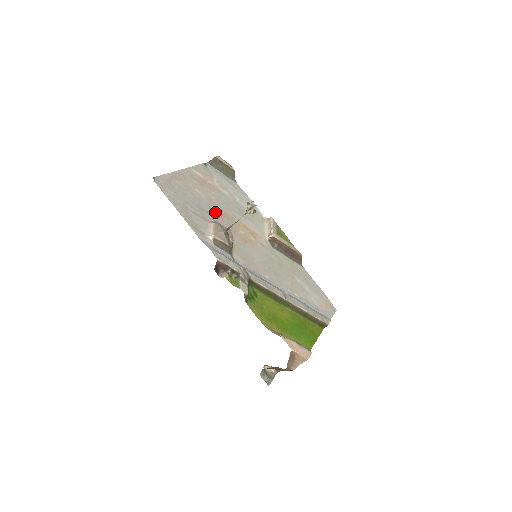
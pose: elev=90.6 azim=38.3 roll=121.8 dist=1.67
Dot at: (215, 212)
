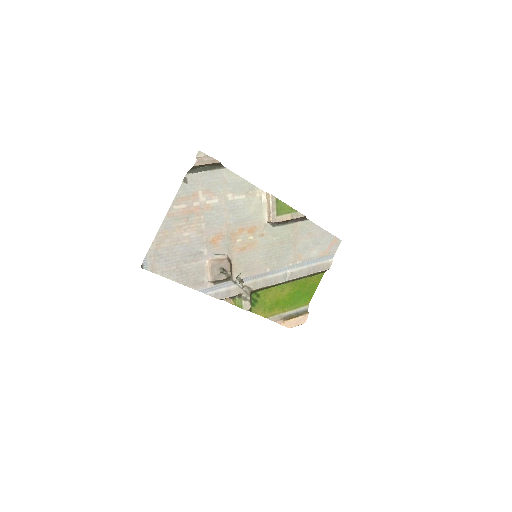
Dot at: (208, 244)
